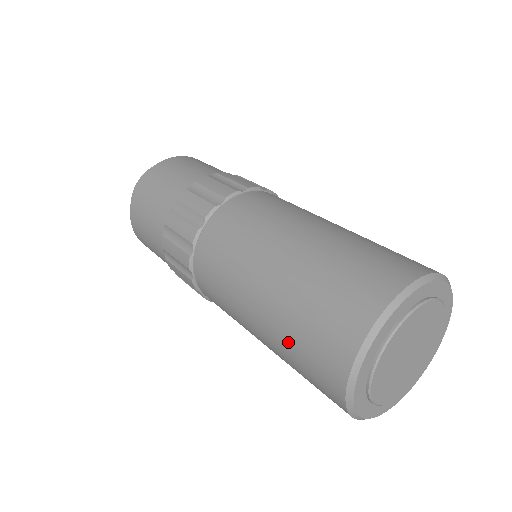
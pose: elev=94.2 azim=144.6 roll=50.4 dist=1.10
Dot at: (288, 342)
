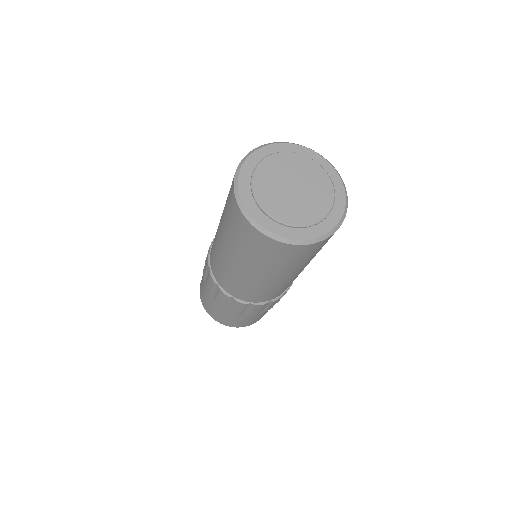
Dot at: occluded
